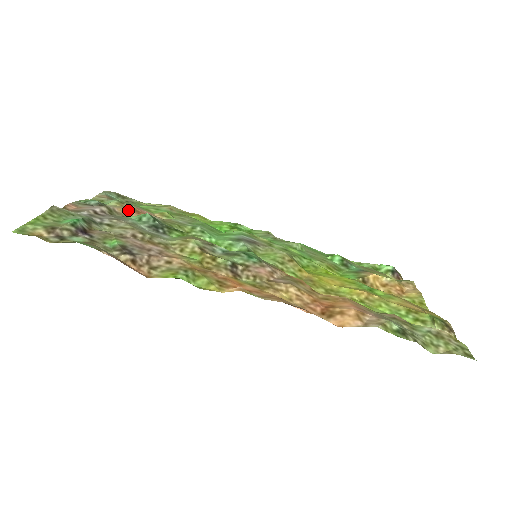
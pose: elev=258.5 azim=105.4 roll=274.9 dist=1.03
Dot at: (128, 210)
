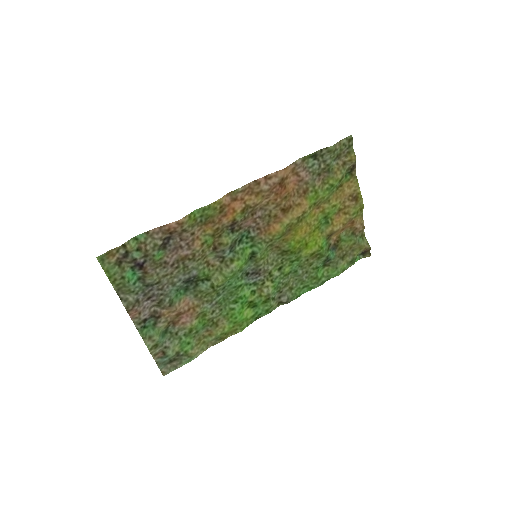
Dot at: (172, 314)
